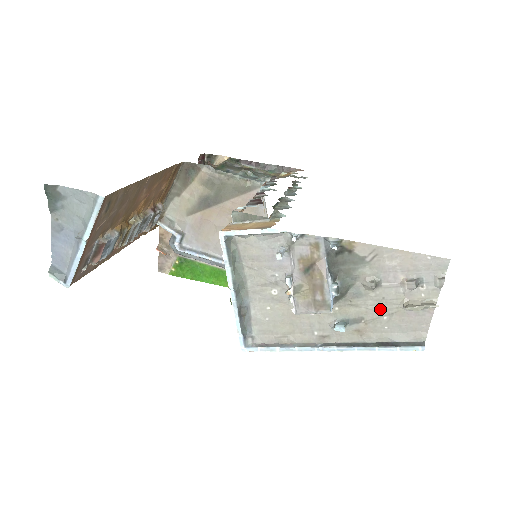
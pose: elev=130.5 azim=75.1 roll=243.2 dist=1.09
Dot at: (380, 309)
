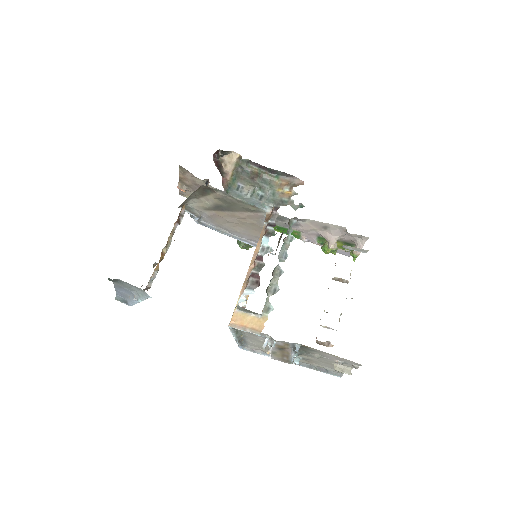
Dot at: (321, 361)
